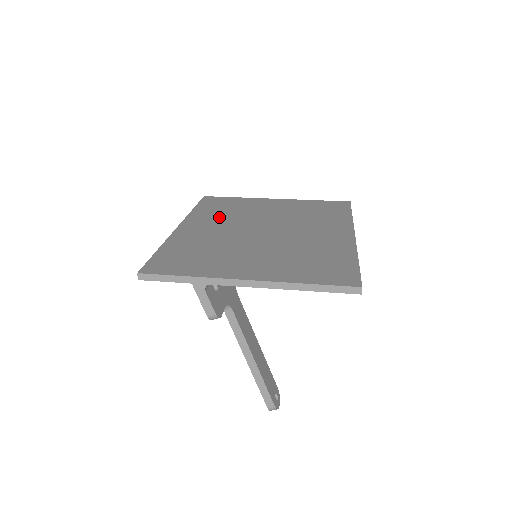
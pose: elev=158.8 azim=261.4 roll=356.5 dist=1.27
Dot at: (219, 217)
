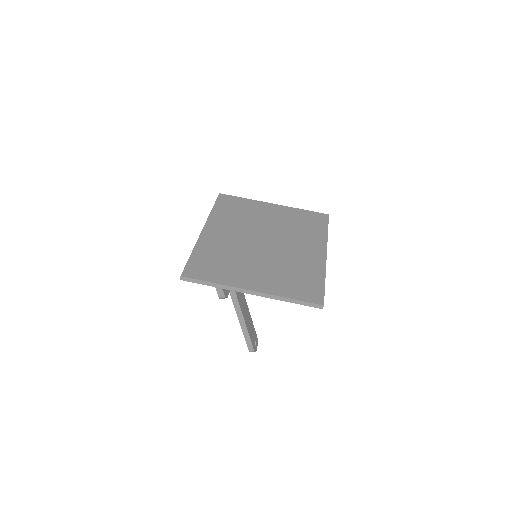
Dot at: (232, 222)
